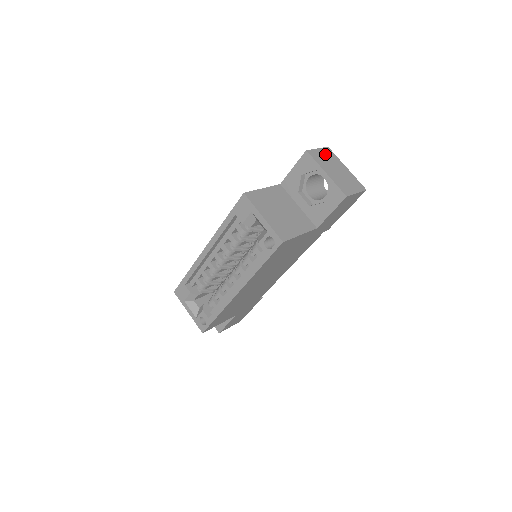
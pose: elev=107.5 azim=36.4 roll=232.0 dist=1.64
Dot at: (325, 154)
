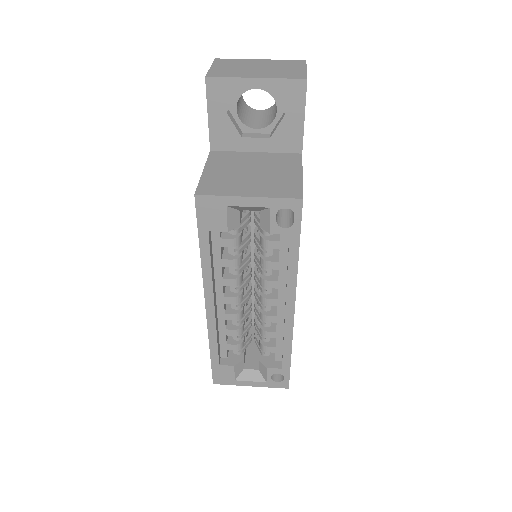
Dot at: (224, 65)
